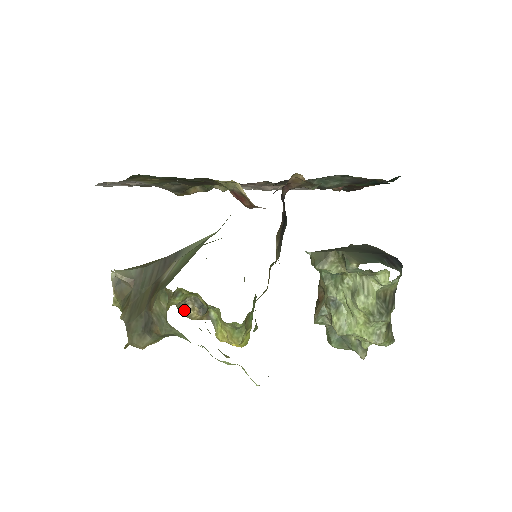
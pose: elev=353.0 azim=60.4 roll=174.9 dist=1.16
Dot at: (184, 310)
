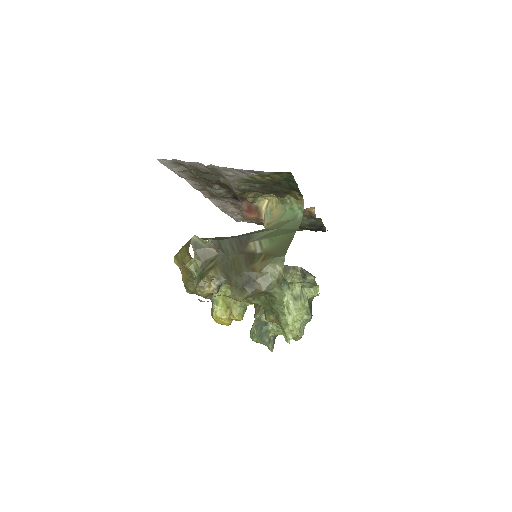
Dot at: (200, 286)
